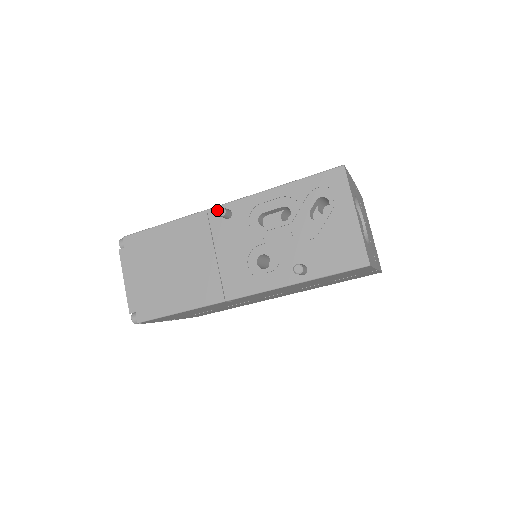
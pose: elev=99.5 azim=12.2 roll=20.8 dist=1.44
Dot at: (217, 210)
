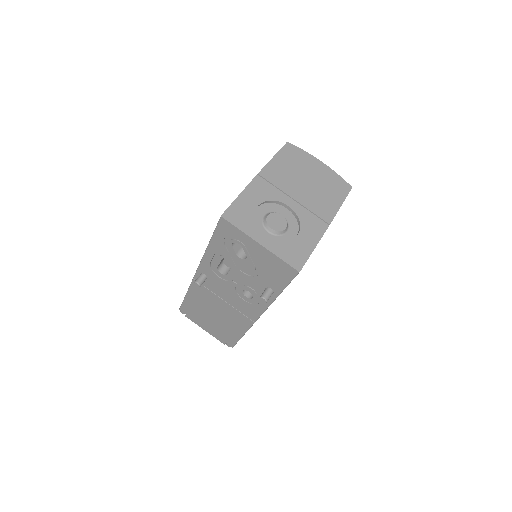
Dot at: occluded
